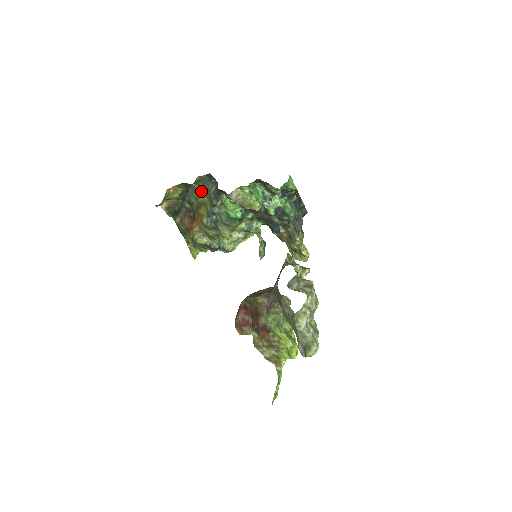
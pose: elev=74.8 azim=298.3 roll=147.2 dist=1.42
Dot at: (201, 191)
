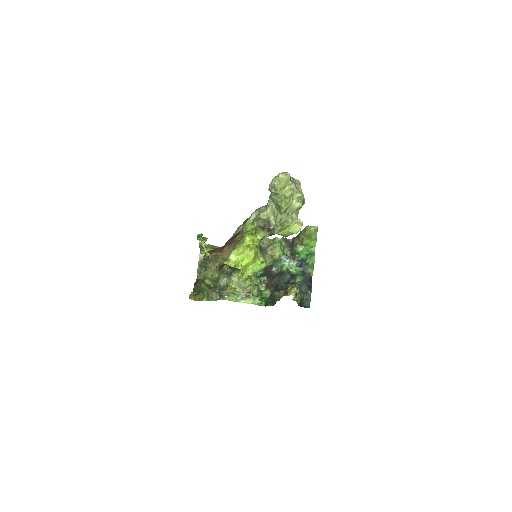
Dot at: occluded
